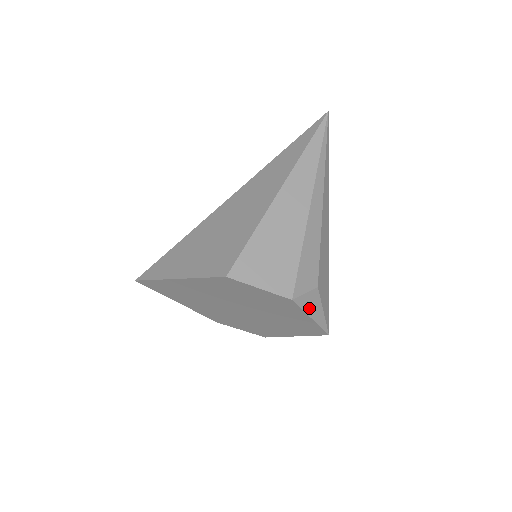
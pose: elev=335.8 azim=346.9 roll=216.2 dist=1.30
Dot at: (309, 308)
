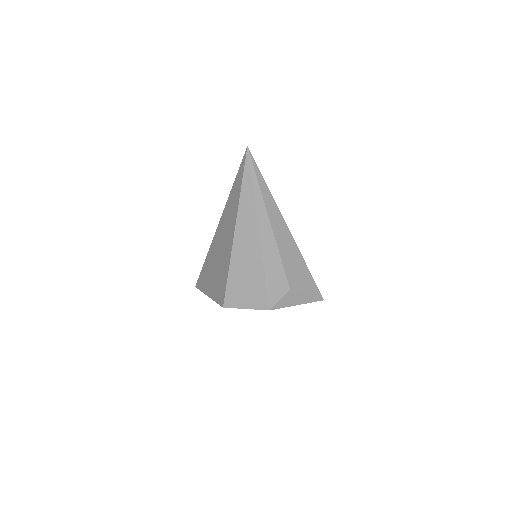
Dot at: (290, 303)
